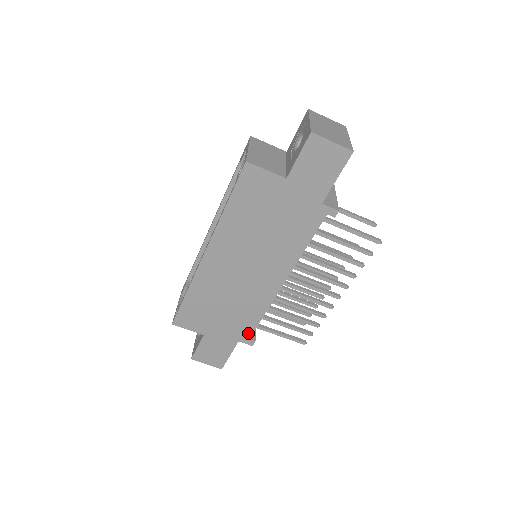
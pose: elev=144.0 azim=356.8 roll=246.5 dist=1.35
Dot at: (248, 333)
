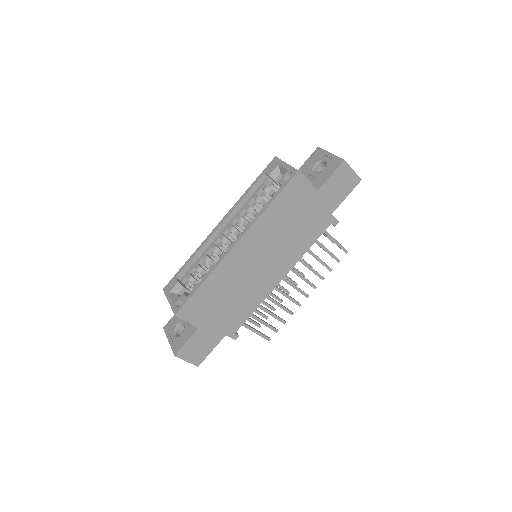
Dot at: (237, 326)
